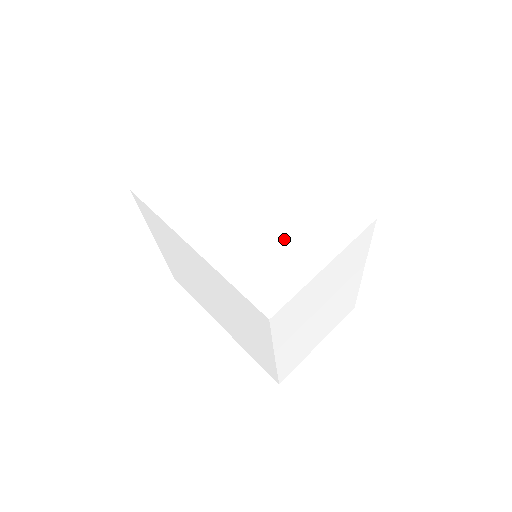
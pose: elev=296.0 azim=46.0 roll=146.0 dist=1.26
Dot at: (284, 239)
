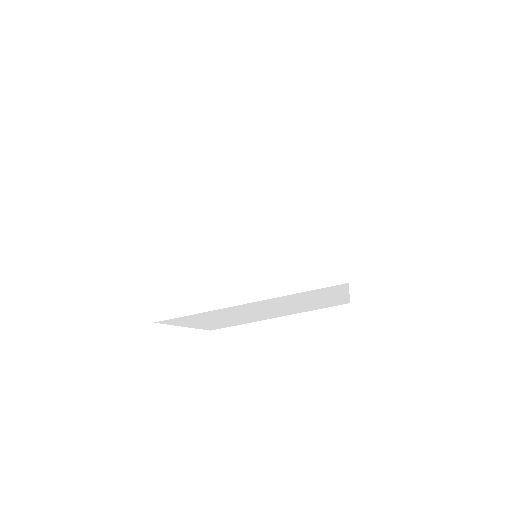
Dot at: (289, 230)
